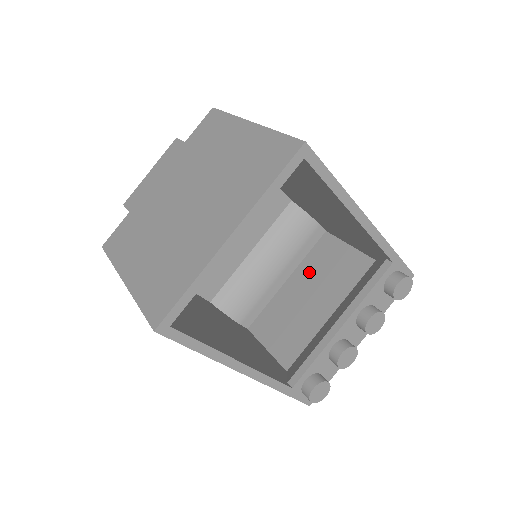
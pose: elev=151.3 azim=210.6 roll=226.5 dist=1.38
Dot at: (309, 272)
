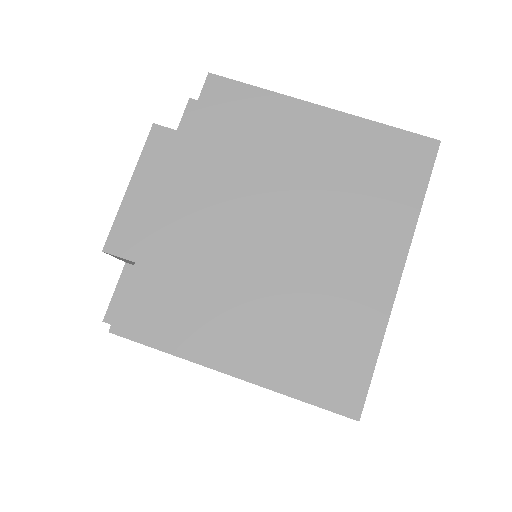
Dot at: occluded
